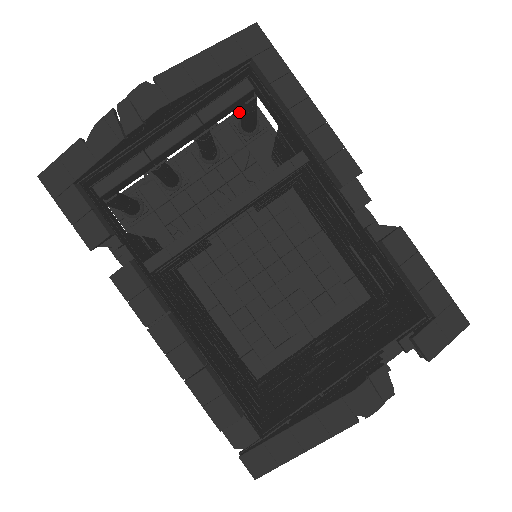
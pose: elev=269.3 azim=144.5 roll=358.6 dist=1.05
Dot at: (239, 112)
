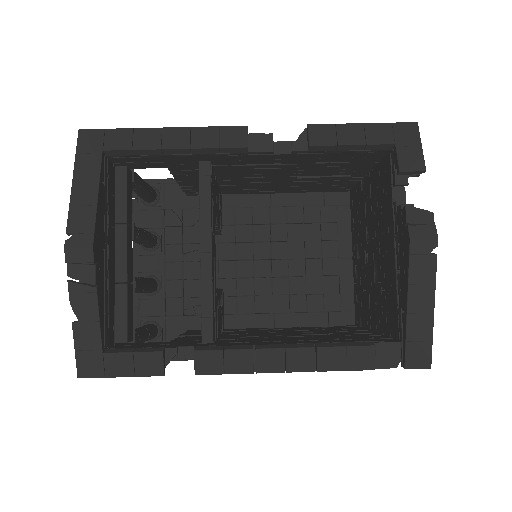
Dot at: (134, 197)
